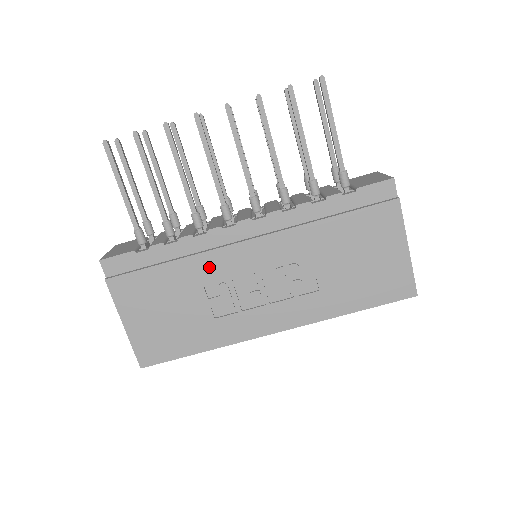
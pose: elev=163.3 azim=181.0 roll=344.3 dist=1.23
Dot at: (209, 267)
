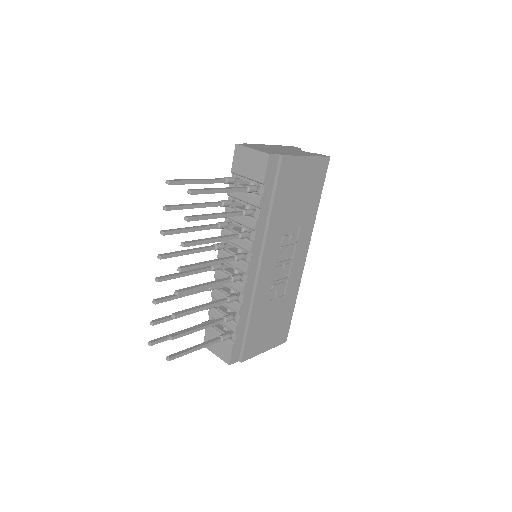
Dot at: (262, 296)
